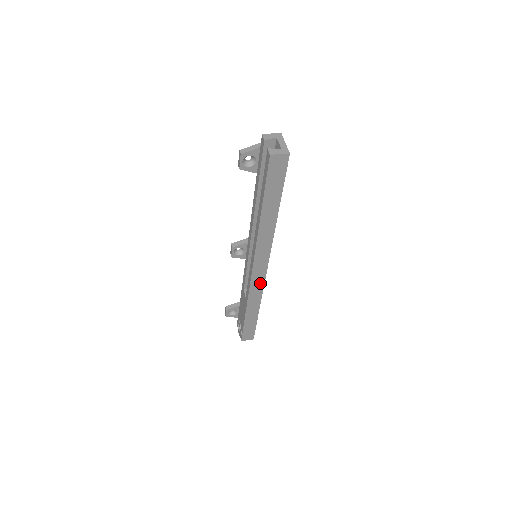
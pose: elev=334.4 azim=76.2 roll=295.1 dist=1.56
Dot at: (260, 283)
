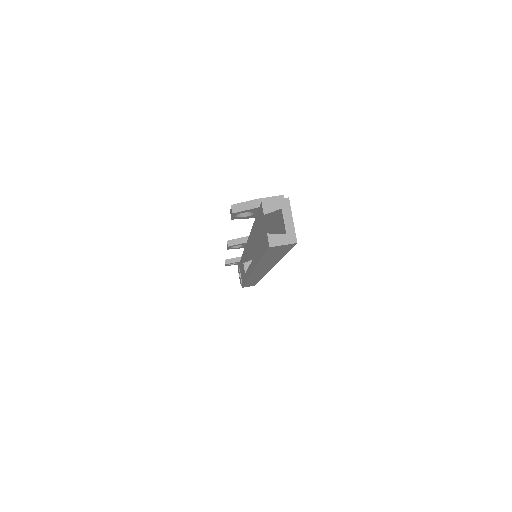
Dot at: (260, 275)
